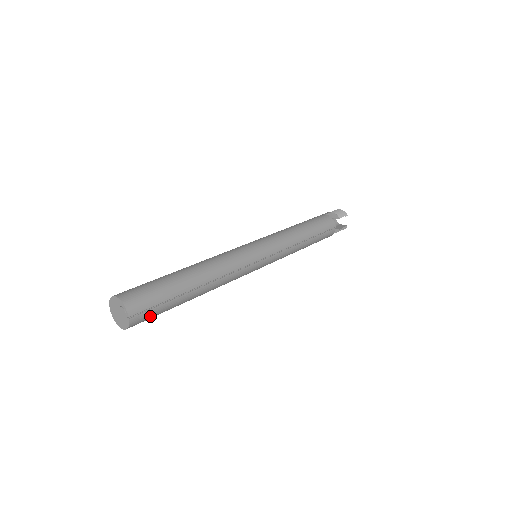
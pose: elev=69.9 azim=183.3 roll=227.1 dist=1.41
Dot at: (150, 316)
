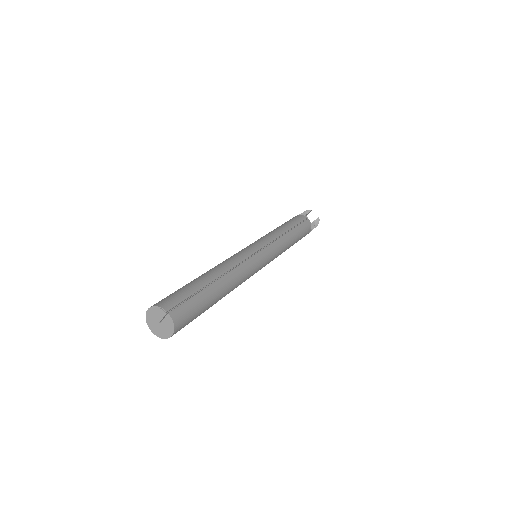
Dot at: (188, 311)
